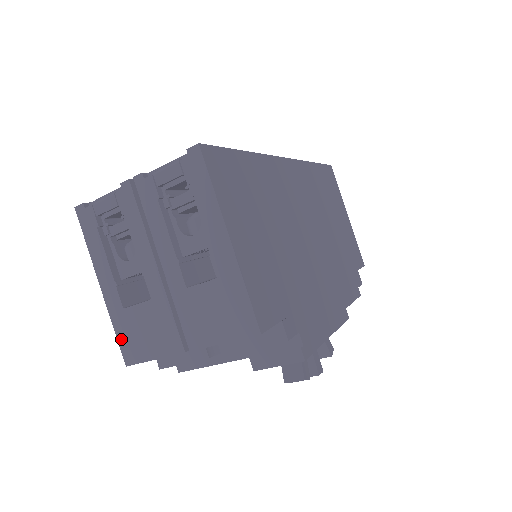
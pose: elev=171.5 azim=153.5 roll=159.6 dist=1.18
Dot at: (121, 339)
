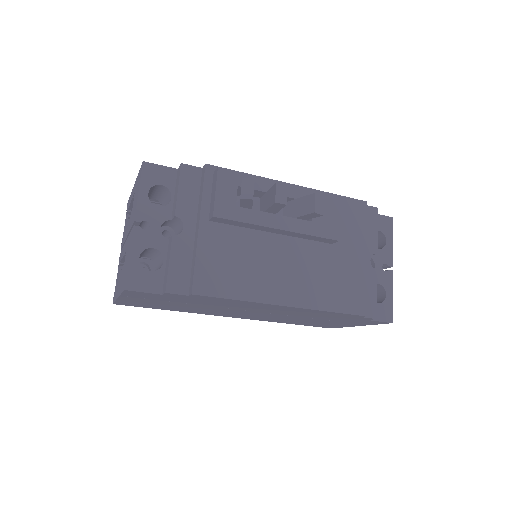
Dot at: (122, 288)
